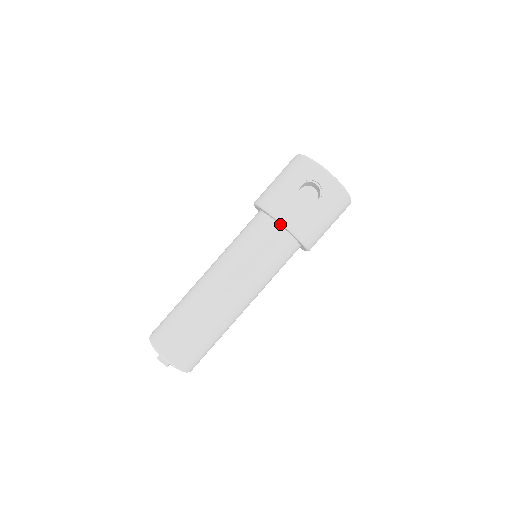
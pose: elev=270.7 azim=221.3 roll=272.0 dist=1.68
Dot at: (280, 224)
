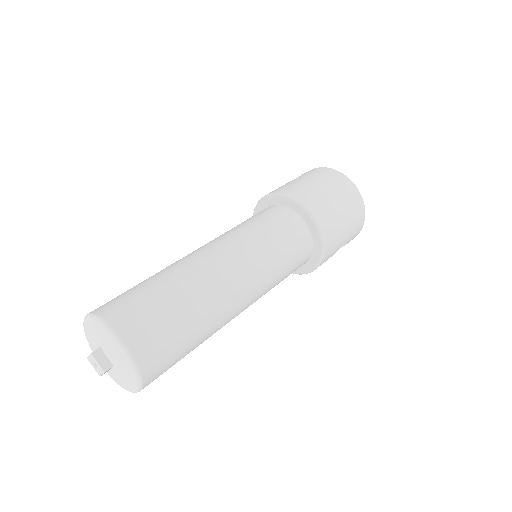
Dot at: (261, 206)
